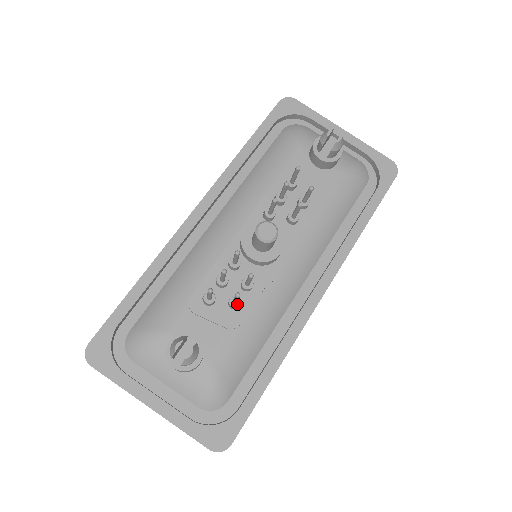
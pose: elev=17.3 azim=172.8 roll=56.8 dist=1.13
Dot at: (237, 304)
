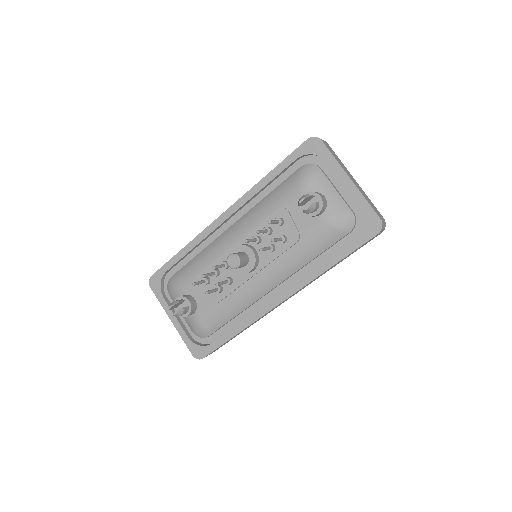
Dot at: (218, 291)
